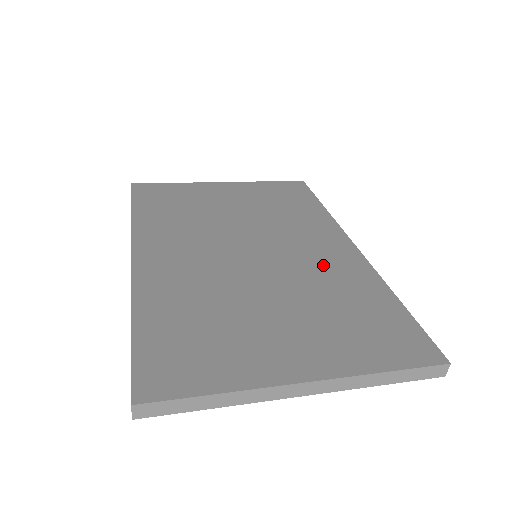
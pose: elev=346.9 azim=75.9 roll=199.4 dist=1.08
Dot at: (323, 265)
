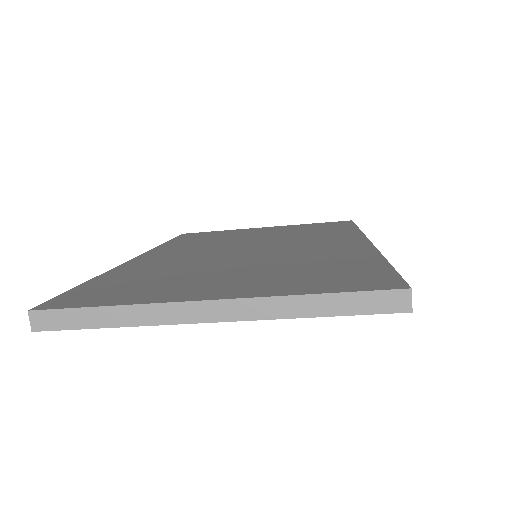
Dot at: (317, 250)
